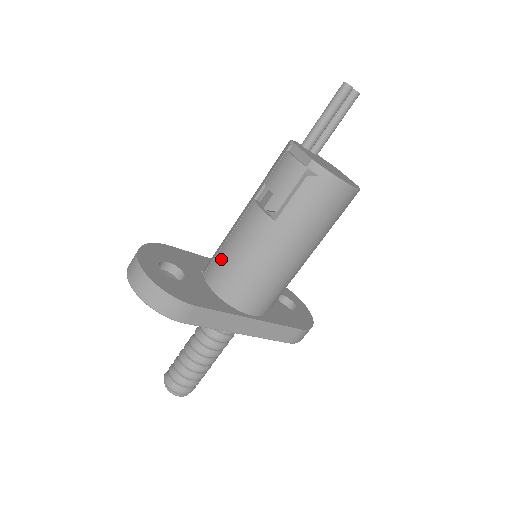
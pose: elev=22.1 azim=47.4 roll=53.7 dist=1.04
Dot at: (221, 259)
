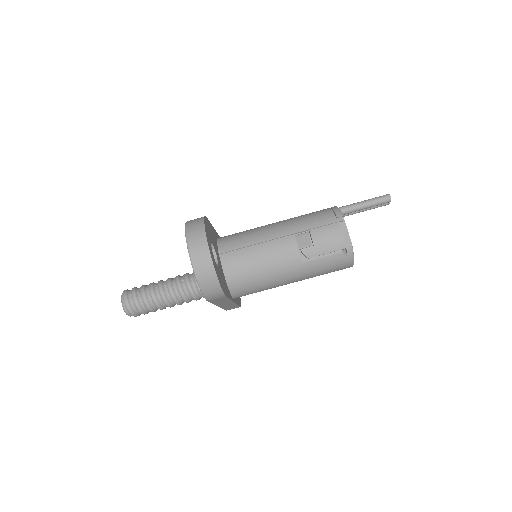
Dot at: (245, 257)
